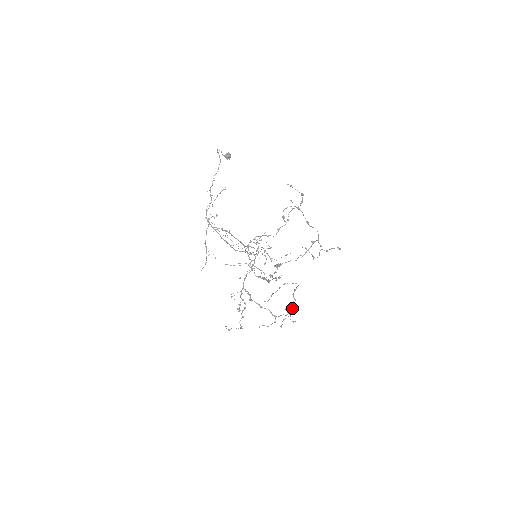
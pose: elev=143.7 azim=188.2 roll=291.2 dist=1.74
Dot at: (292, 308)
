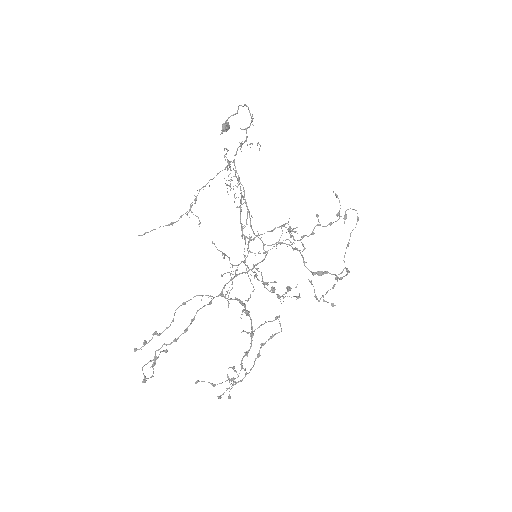
Dot at: occluded
